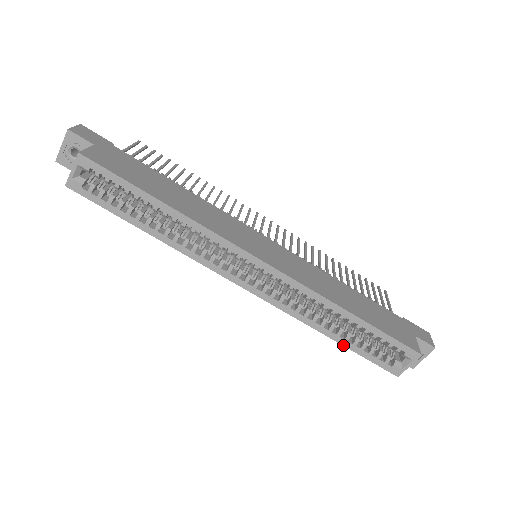
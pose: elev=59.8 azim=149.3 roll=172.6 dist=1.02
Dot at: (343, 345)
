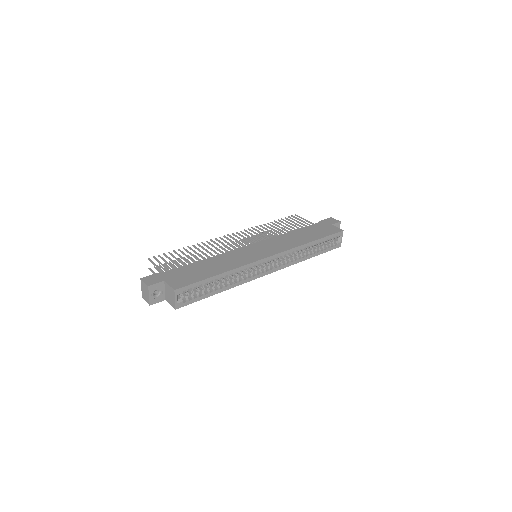
Dot at: occluded
